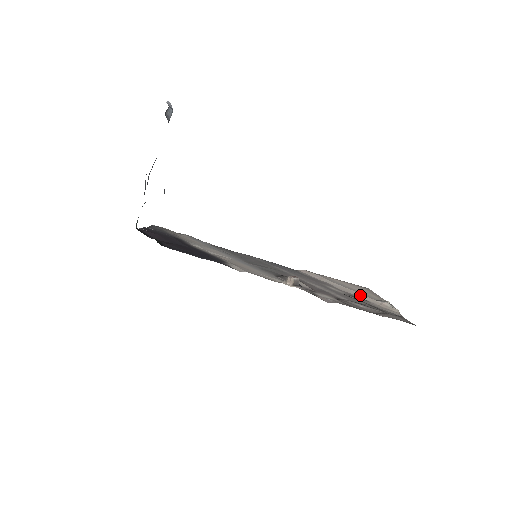
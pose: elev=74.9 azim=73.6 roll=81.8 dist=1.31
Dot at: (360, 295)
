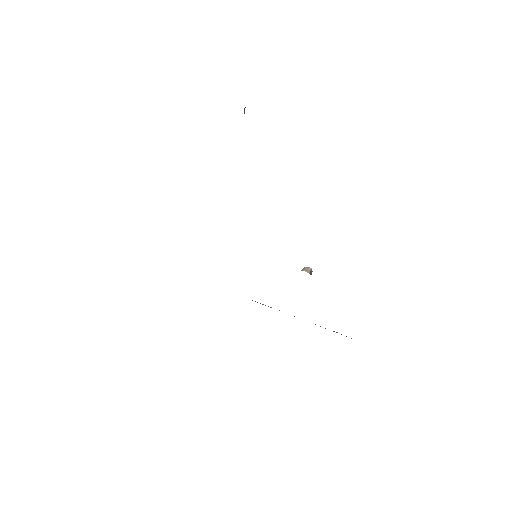
Dot at: occluded
